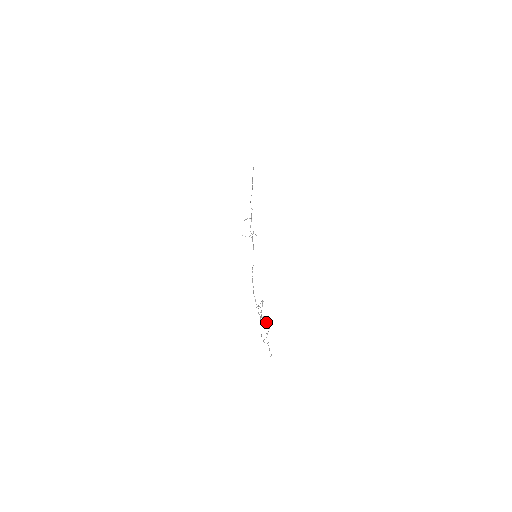
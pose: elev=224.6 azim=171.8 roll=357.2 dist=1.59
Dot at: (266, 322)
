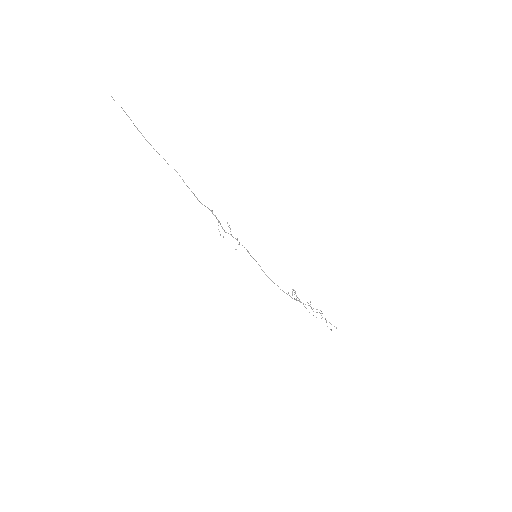
Dot at: occluded
